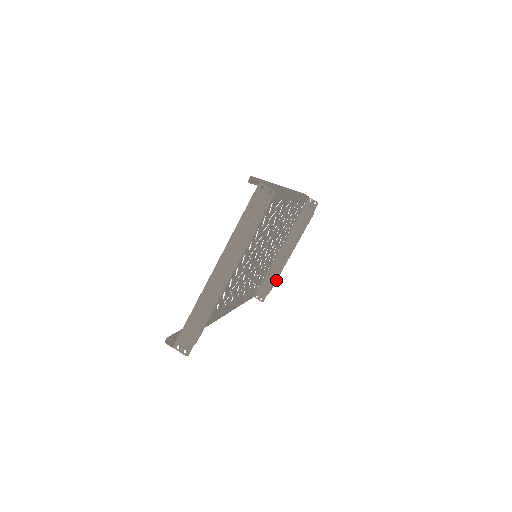
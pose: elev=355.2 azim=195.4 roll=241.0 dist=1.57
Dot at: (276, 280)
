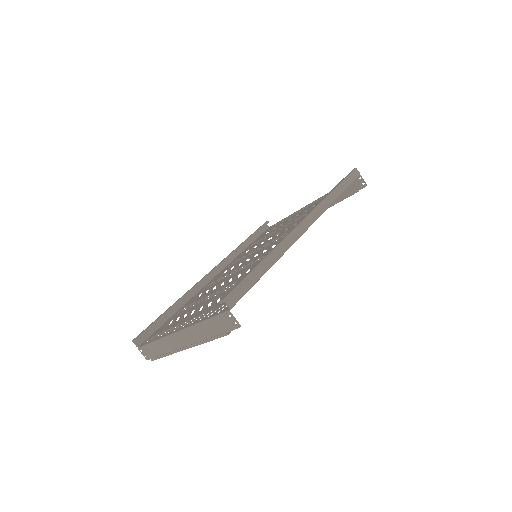
Dot at: (295, 225)
